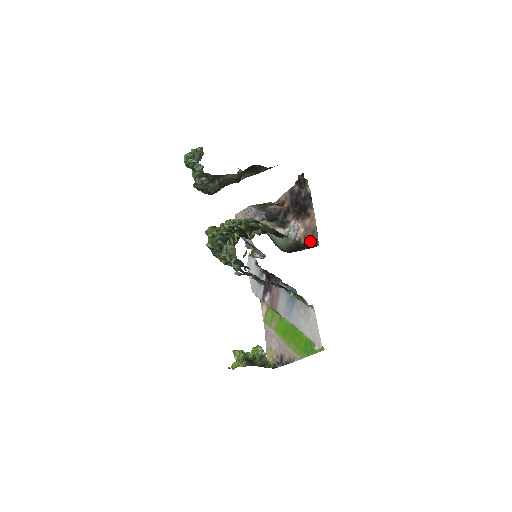
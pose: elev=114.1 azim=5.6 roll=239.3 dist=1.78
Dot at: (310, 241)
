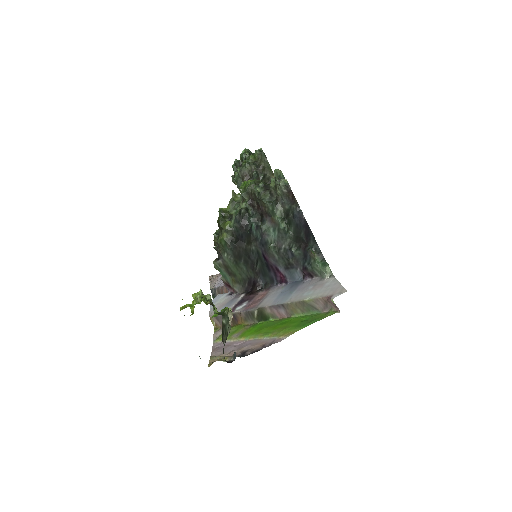
Dot at: occluded
